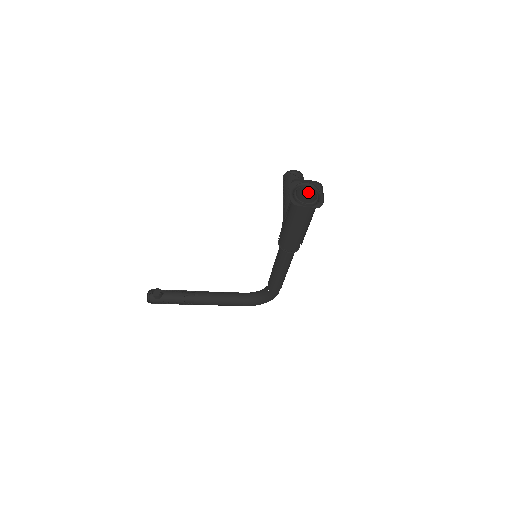
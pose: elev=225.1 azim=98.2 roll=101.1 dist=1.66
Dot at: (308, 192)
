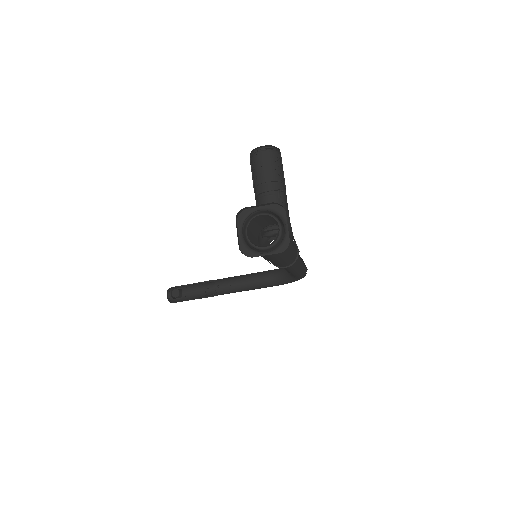
Dot at: occluded
